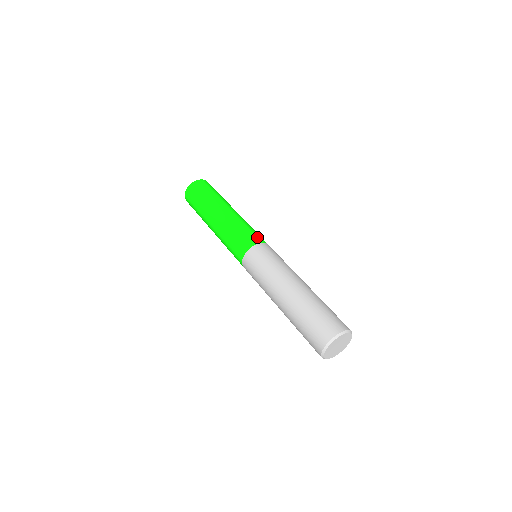
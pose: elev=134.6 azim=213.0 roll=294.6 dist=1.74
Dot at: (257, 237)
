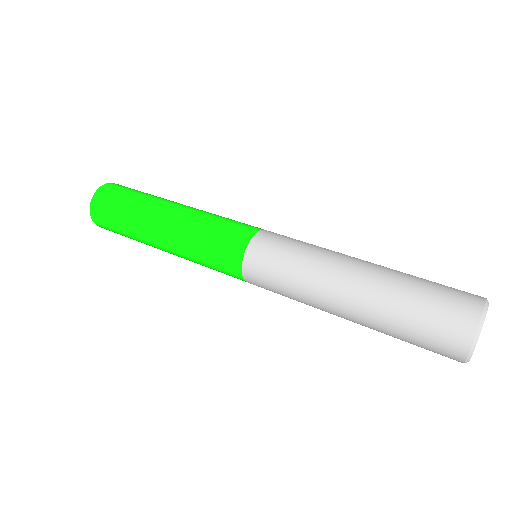
Dot at: (249, 225)
